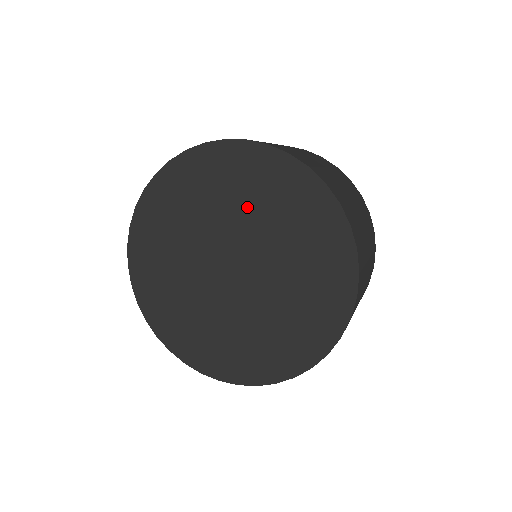
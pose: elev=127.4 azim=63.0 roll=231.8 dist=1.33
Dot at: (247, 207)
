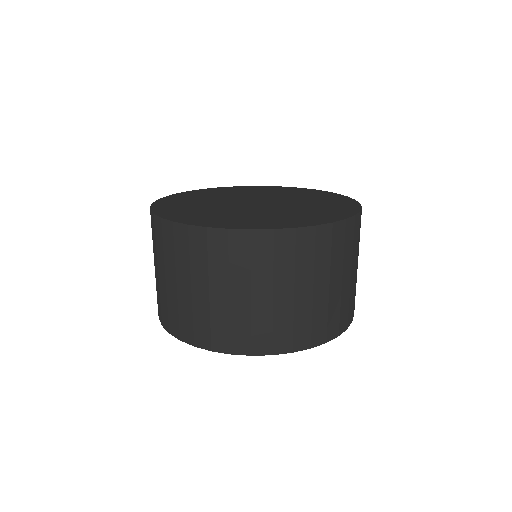
Dot at: (256, 193)
